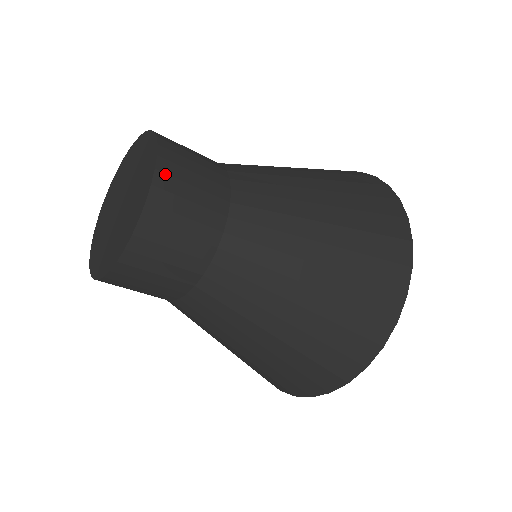
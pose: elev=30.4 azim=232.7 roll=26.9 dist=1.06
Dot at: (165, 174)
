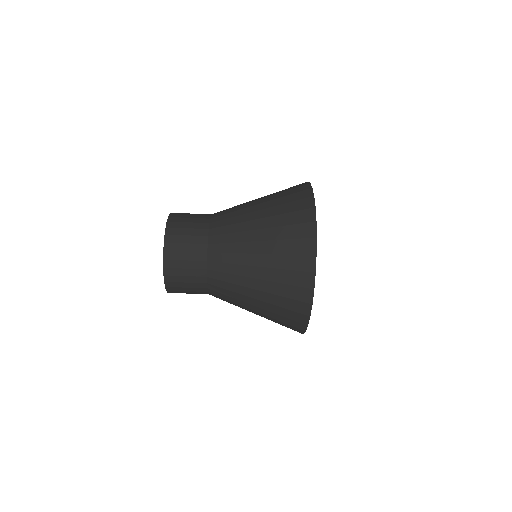
Dot at: (176, 213)
